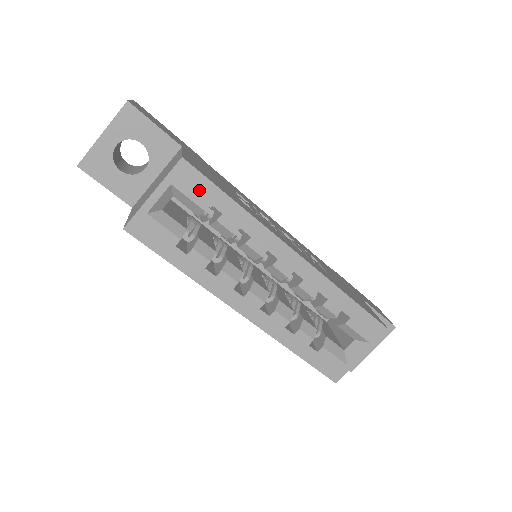
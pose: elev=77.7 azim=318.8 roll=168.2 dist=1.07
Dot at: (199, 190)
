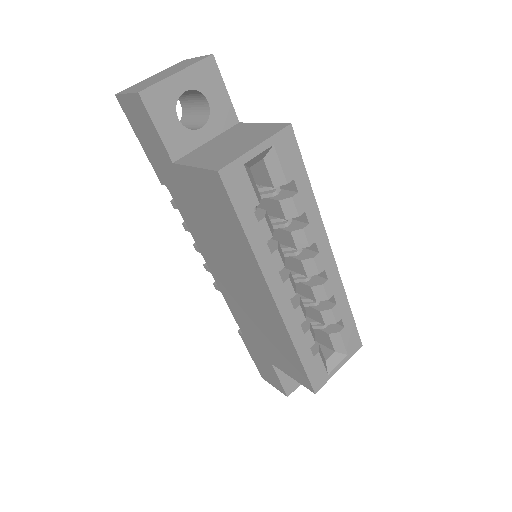
Dot at: (291, 161)
